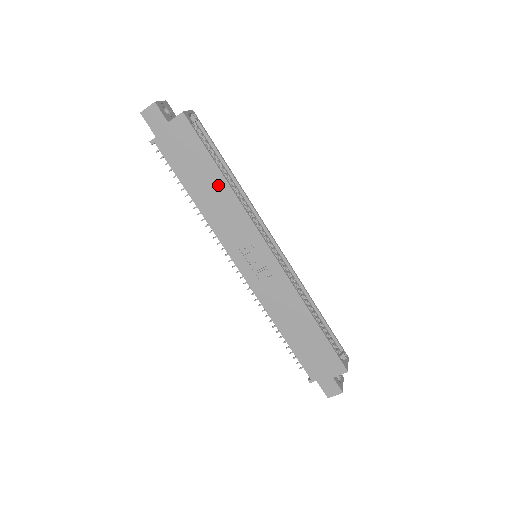
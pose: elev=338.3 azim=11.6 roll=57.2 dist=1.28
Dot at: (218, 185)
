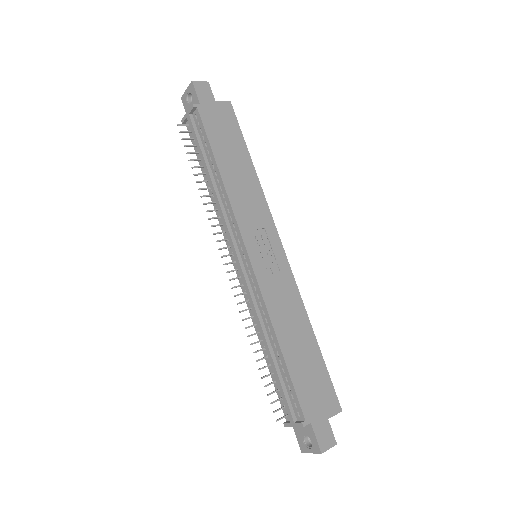
Dot at: (246, 168)
